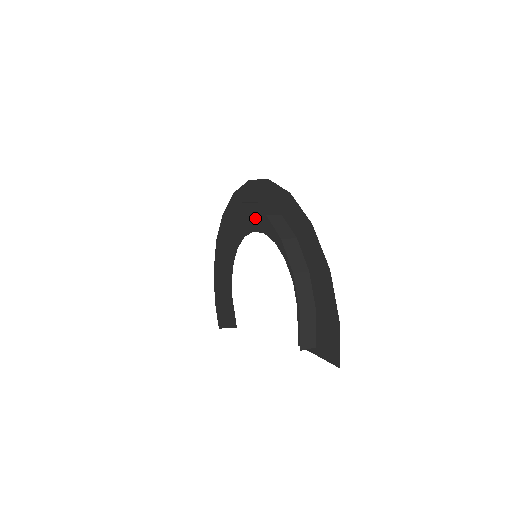
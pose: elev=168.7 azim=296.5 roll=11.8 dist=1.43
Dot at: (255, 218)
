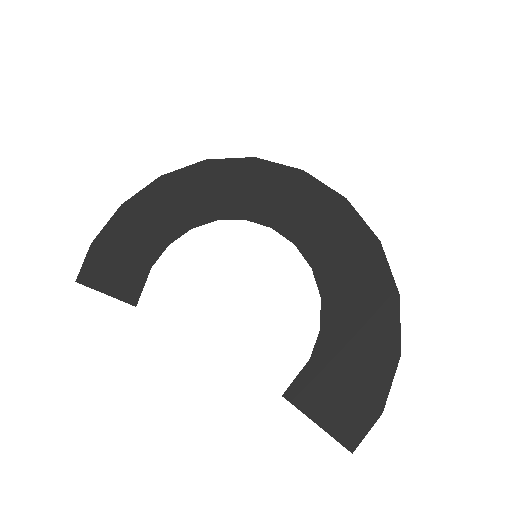
Dot at: (287, 217)
